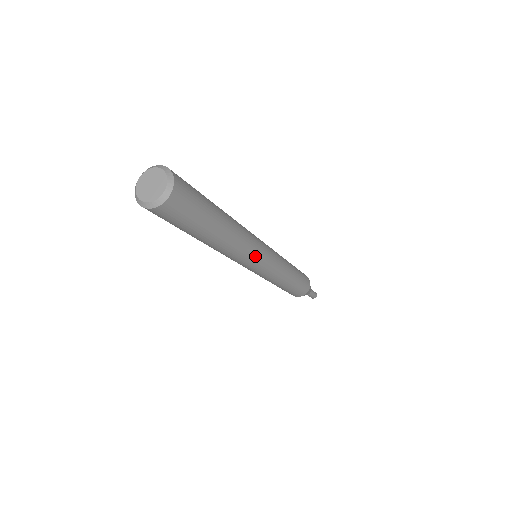
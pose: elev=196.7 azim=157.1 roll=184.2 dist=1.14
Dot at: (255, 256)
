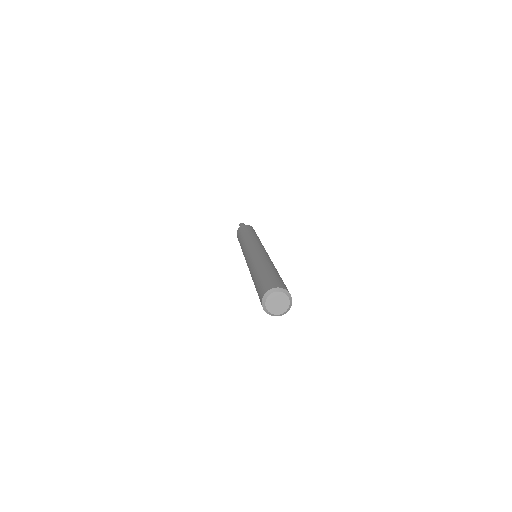
Dot at: occluded
